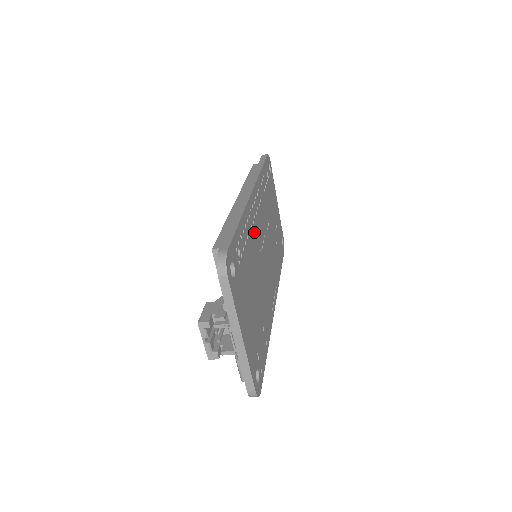
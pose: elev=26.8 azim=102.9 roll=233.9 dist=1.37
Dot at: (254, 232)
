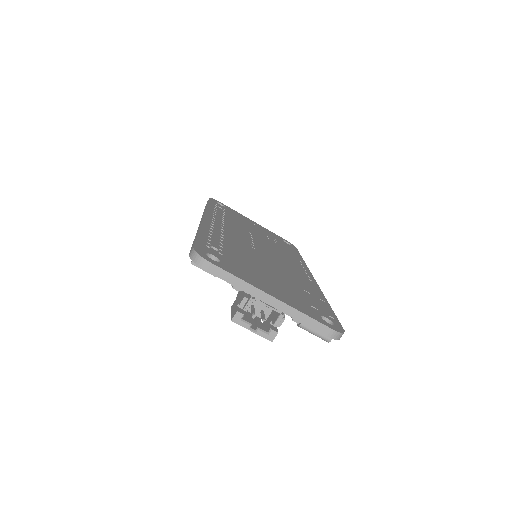
Dot at: (230, 238)
